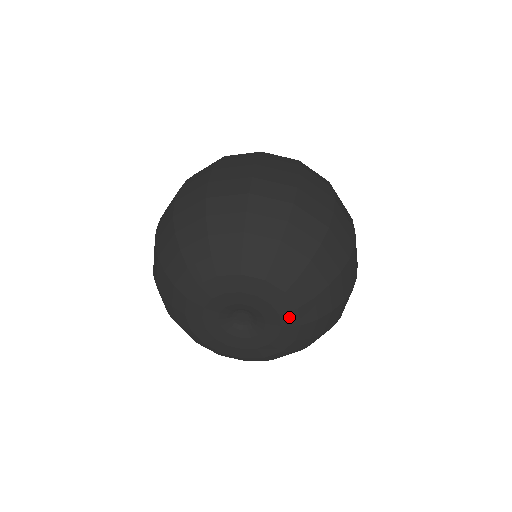
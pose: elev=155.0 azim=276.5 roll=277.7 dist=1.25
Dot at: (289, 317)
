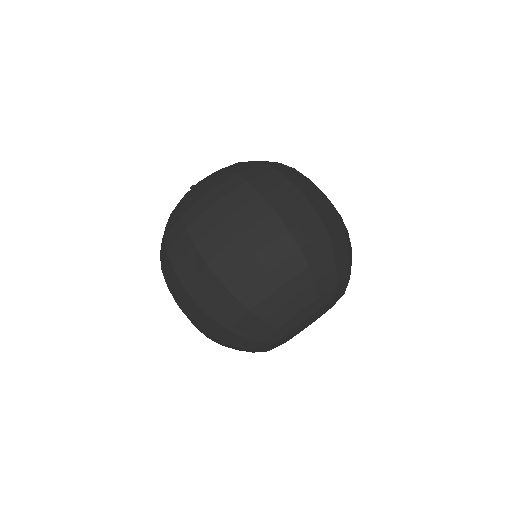
Dot at: occluded
